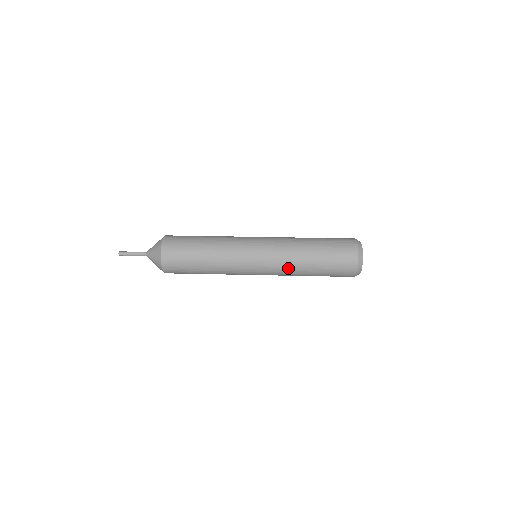
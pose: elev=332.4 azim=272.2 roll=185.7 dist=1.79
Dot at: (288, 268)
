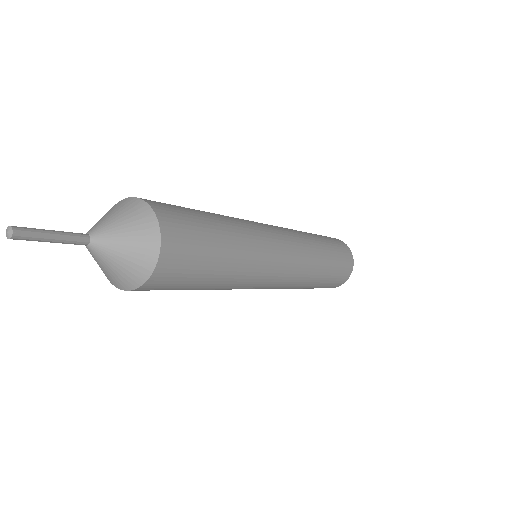
Dot at: (306, 275)
